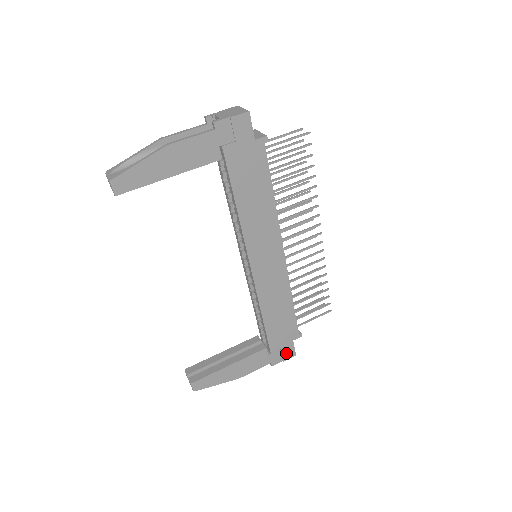
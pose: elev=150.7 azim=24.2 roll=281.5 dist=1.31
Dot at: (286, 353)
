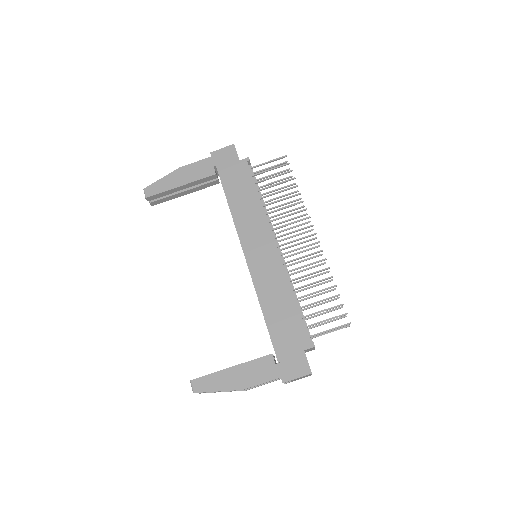
Dot at: (298, 367)
